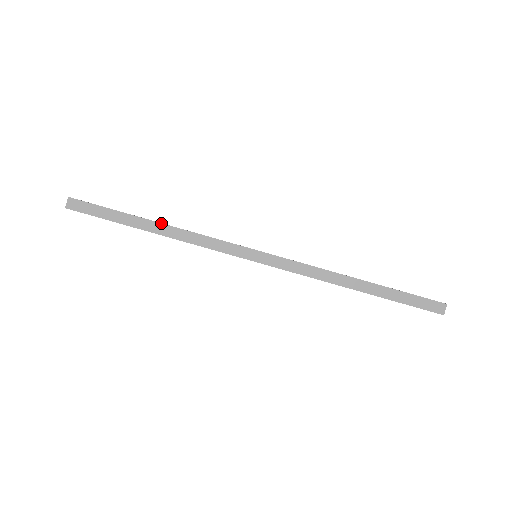
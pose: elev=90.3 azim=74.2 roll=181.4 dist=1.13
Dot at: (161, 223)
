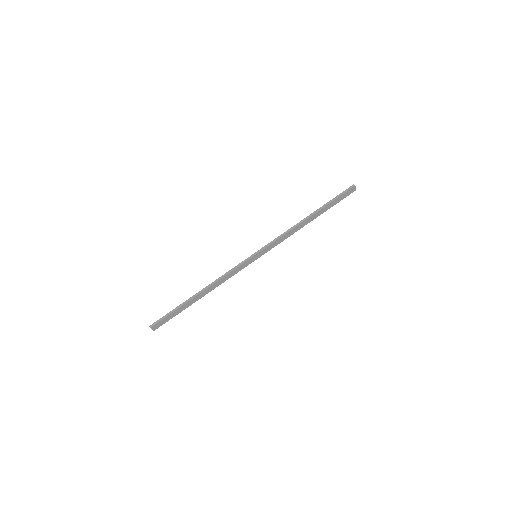
Dot at: (203, 292)
